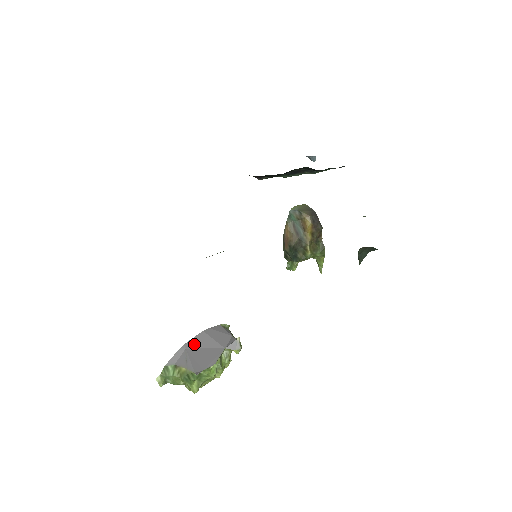
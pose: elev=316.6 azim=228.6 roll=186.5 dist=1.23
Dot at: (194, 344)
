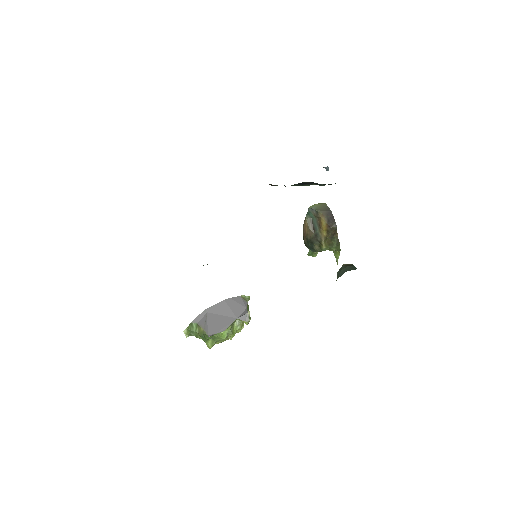
Dot at: (214, 310)
